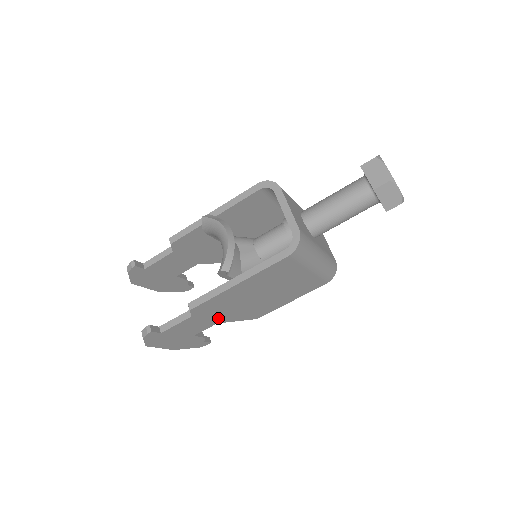
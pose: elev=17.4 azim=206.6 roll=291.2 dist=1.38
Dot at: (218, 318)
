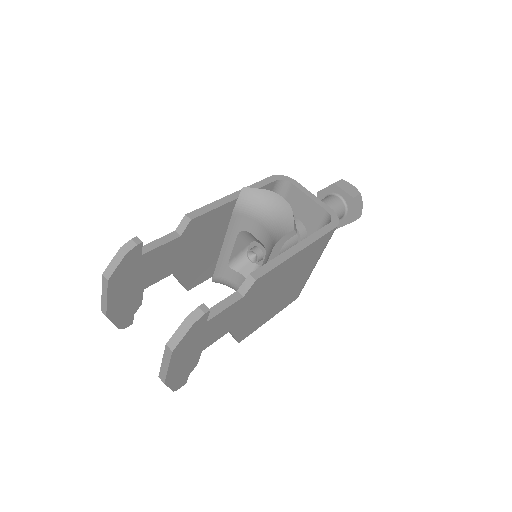
Dot at: (239, 318)
